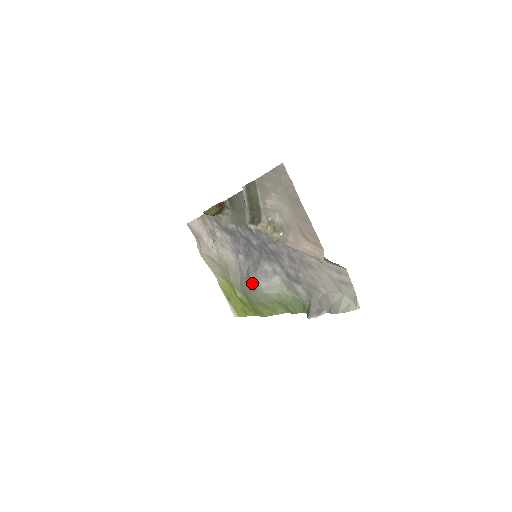
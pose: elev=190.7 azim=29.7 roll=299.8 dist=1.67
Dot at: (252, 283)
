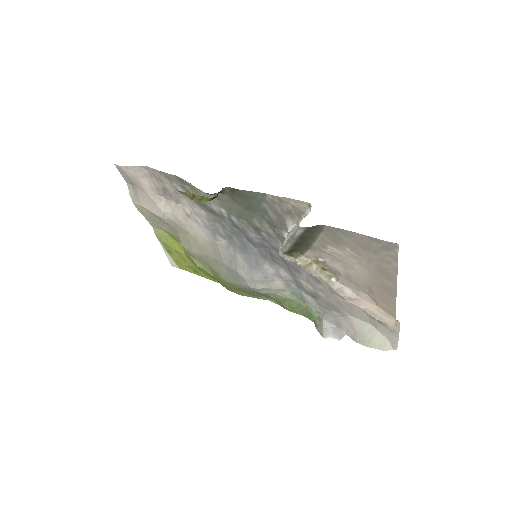
Dot at: (242, 280)
